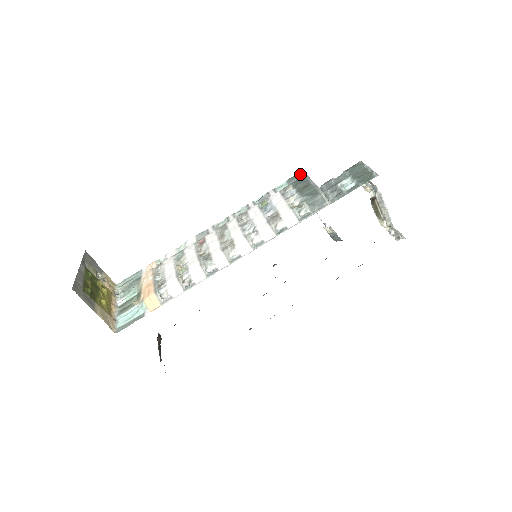
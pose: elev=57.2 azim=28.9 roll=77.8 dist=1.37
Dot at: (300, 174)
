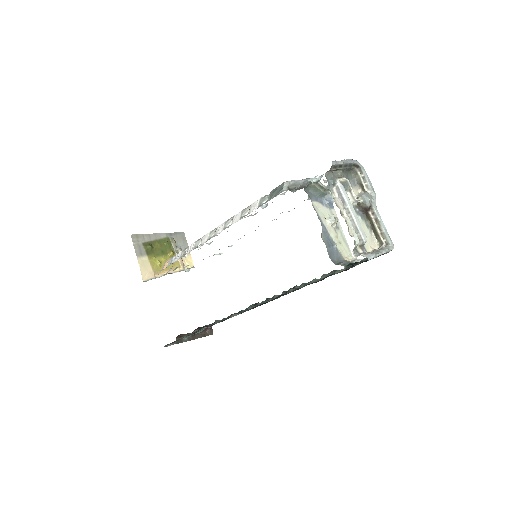
Dot at: occluded
